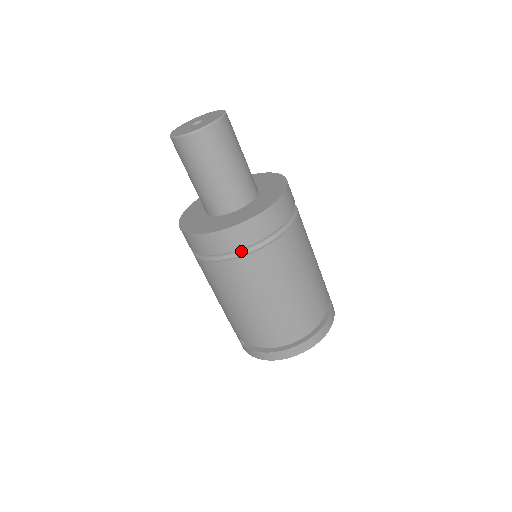
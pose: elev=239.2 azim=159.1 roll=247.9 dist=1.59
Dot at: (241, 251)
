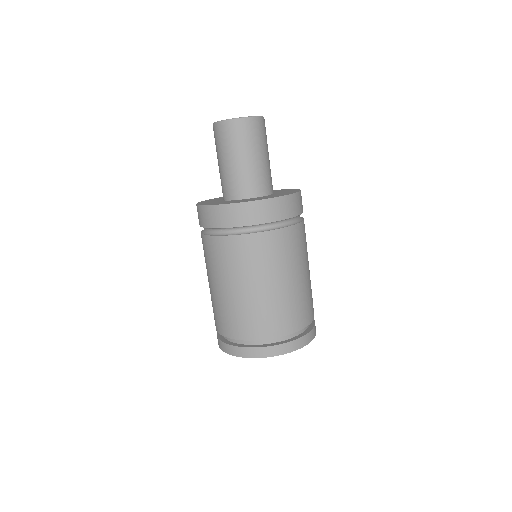
Dot at: (213, 231)
